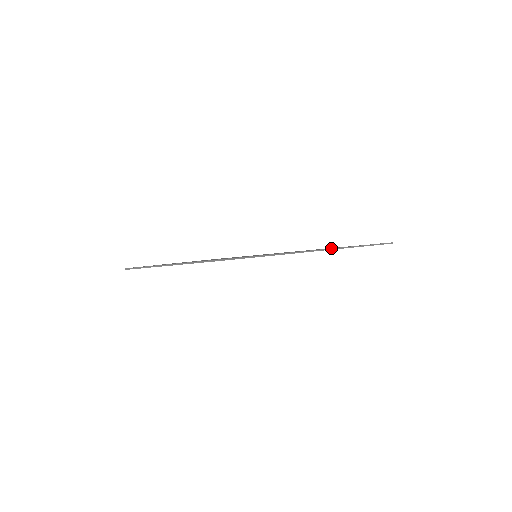
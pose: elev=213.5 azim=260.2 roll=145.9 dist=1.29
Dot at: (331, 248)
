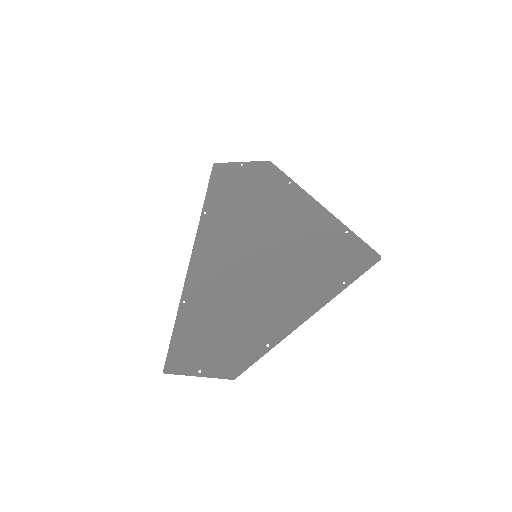
Dot at: (318, 310)
